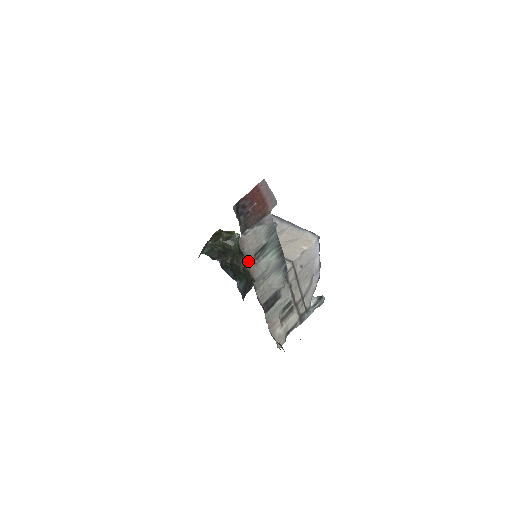
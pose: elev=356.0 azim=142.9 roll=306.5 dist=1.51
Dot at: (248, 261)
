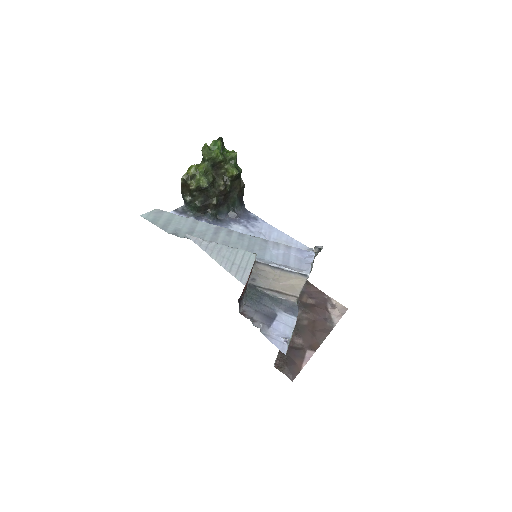
Dot at: occluded
